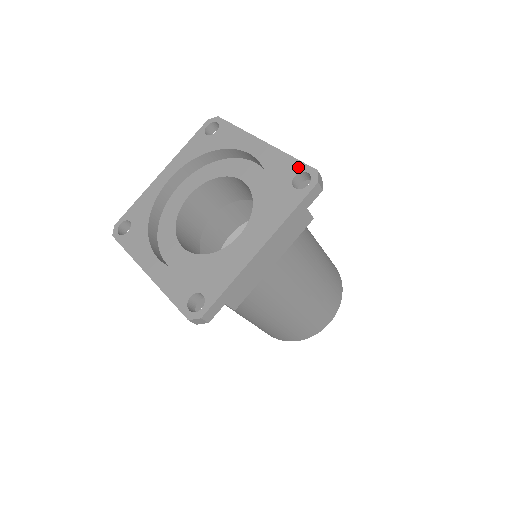
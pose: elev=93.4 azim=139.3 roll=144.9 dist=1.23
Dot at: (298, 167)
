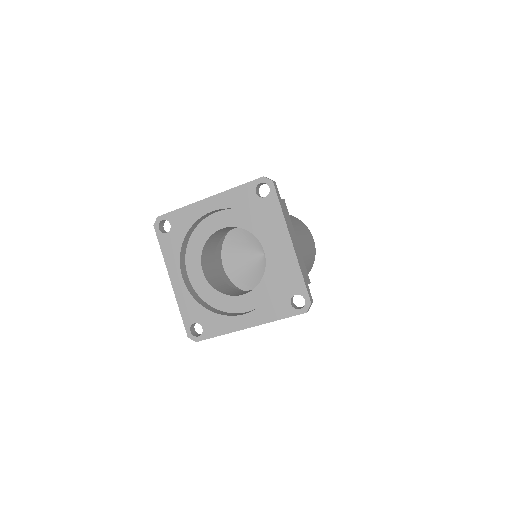
Dot at: (302, 290)
